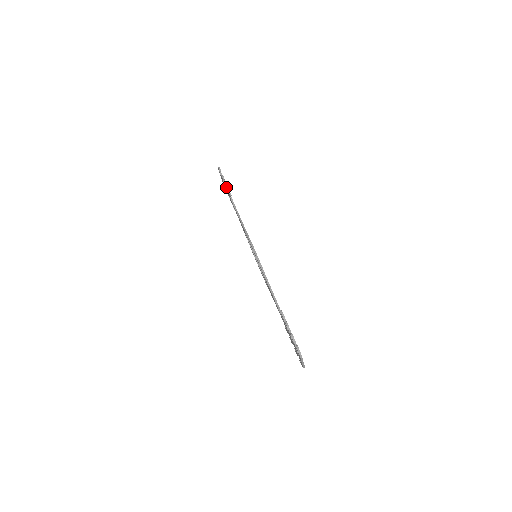
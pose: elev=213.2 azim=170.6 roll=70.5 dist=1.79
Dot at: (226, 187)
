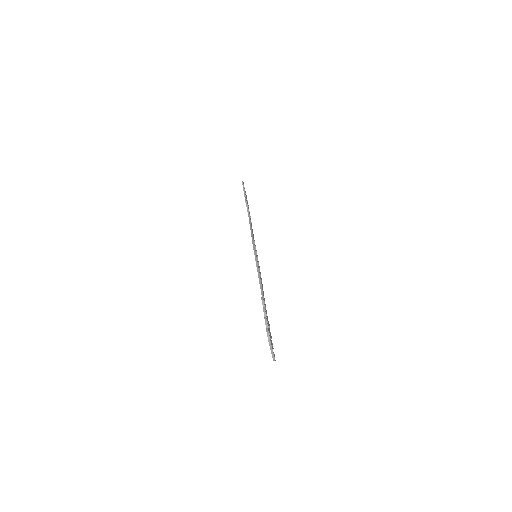
Dot at: (244, 196)
